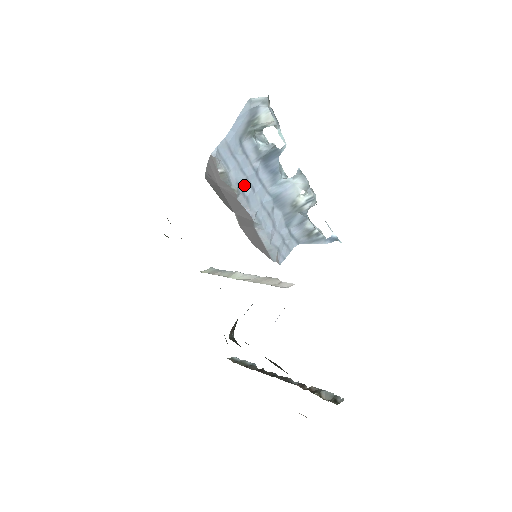
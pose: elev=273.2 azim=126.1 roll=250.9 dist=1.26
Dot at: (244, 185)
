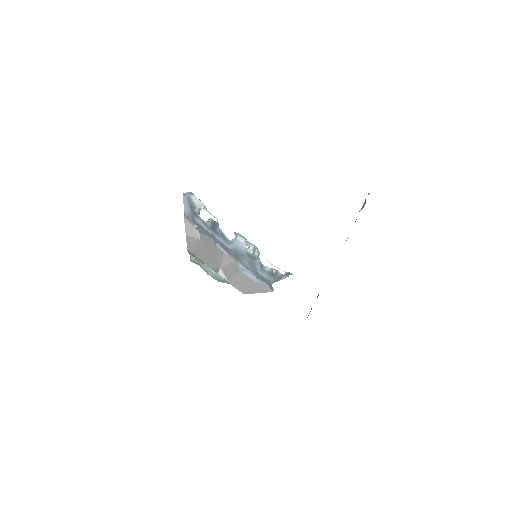
Dot at: occluded
